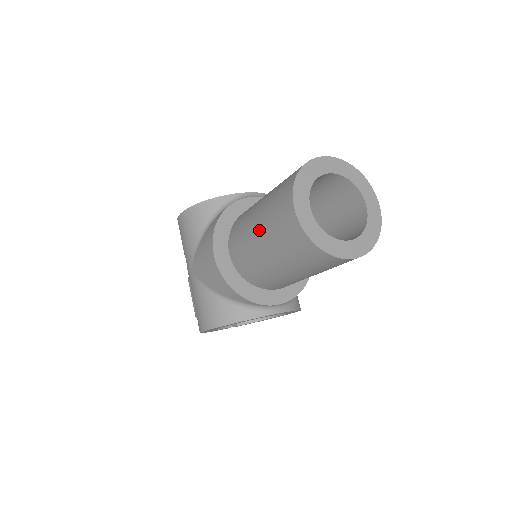
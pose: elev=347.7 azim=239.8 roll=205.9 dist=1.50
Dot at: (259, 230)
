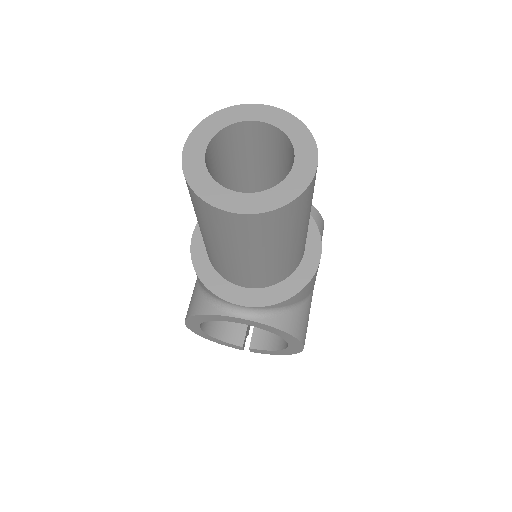
Dot at: occluded
